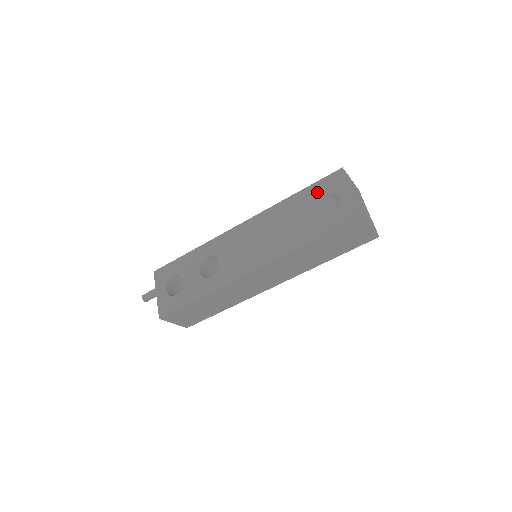
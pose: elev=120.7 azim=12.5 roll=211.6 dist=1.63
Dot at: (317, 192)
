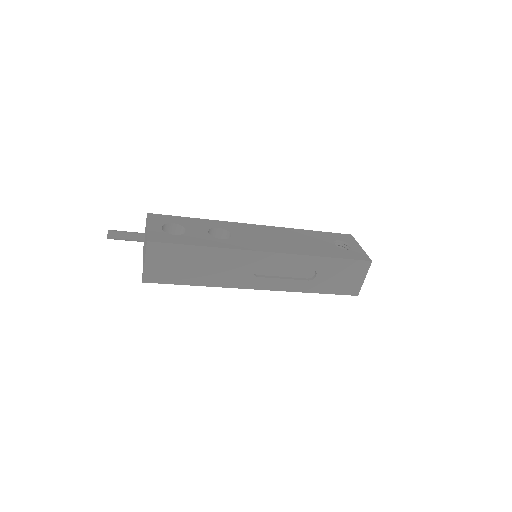
Dot at: (332, 237)
